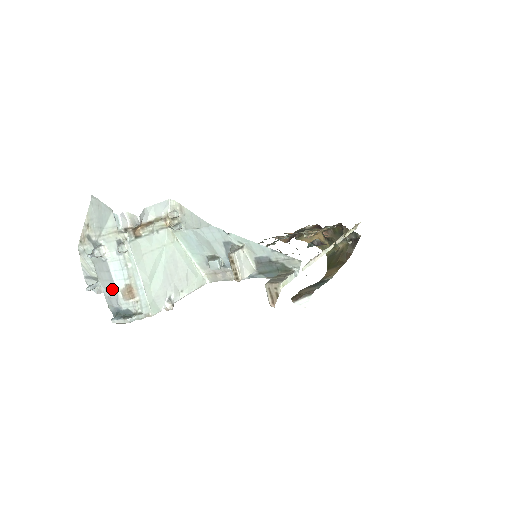
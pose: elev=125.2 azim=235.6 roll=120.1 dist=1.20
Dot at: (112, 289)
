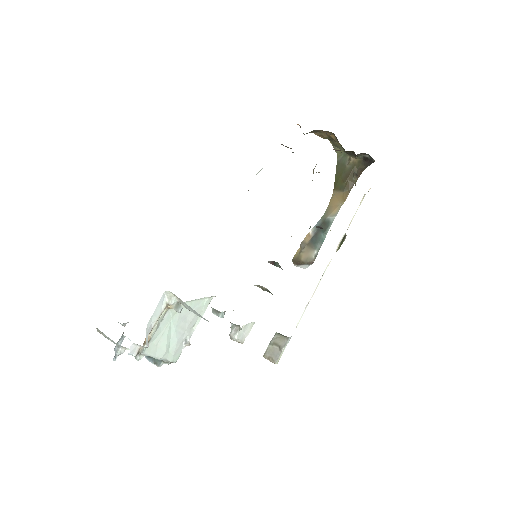
Dot at: occluded
